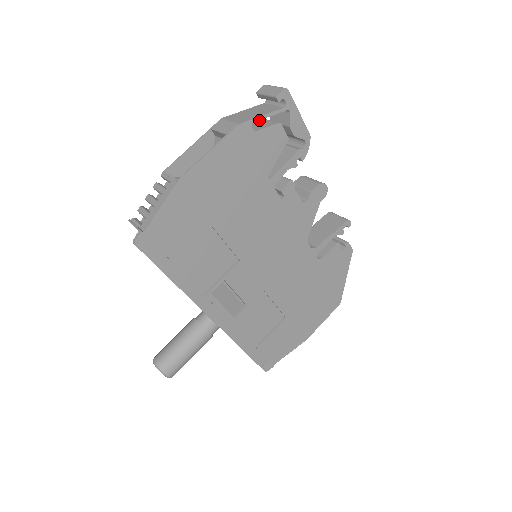
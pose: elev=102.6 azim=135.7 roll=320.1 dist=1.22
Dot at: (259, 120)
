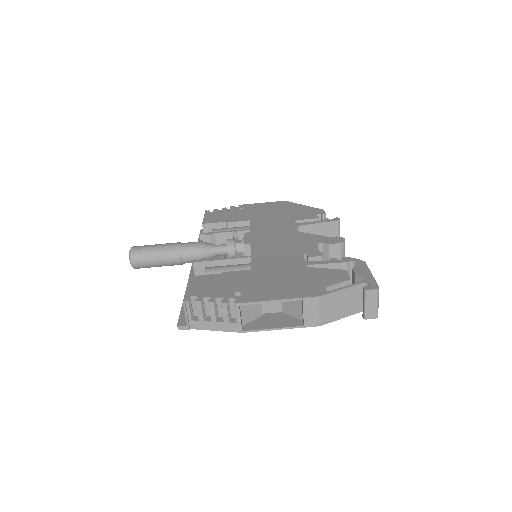
Dot at: occluded
